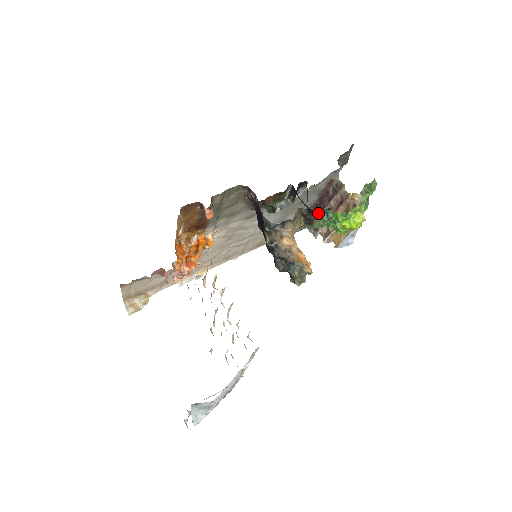
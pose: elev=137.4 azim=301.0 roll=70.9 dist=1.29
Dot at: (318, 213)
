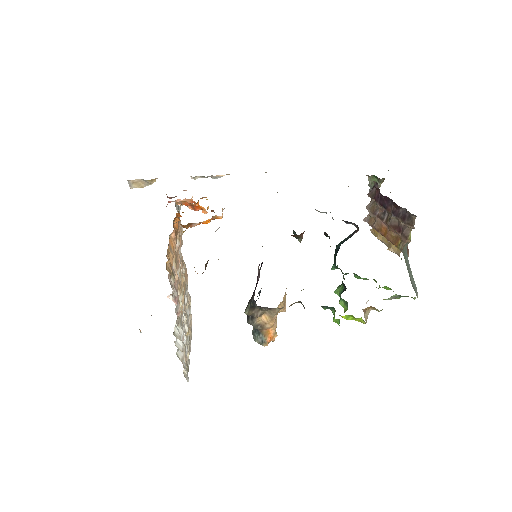
Dot at: occluded
